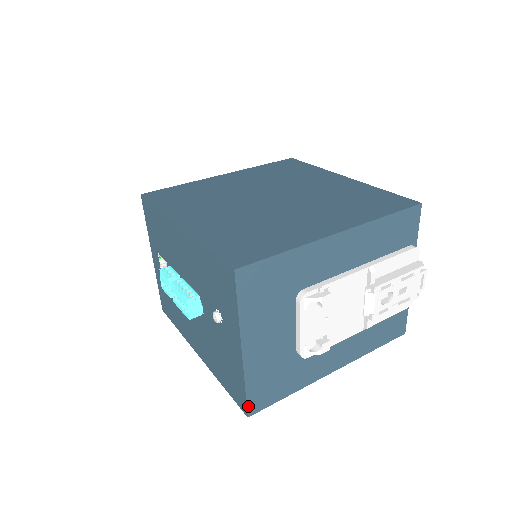
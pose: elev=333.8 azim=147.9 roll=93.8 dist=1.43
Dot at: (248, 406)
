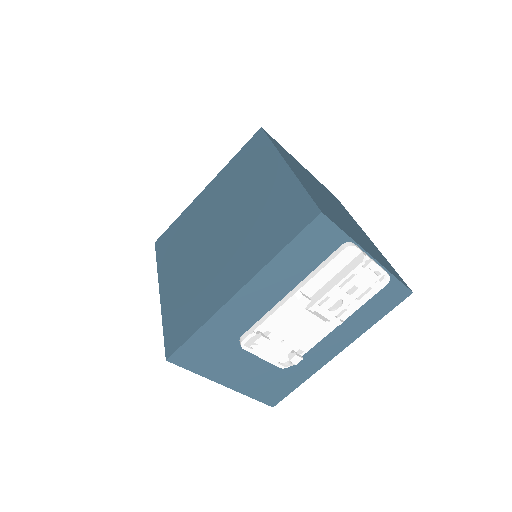
Dot at: (266, 403)
